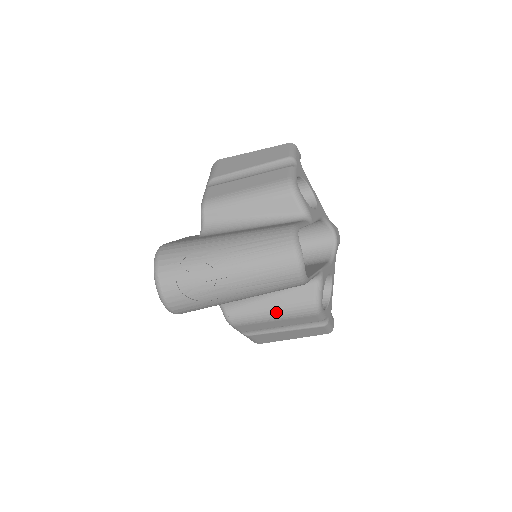
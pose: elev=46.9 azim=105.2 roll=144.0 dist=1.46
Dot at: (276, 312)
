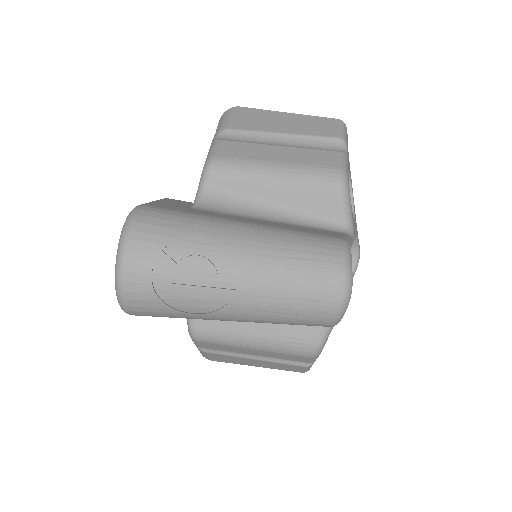
Dot at: (262, 340)
